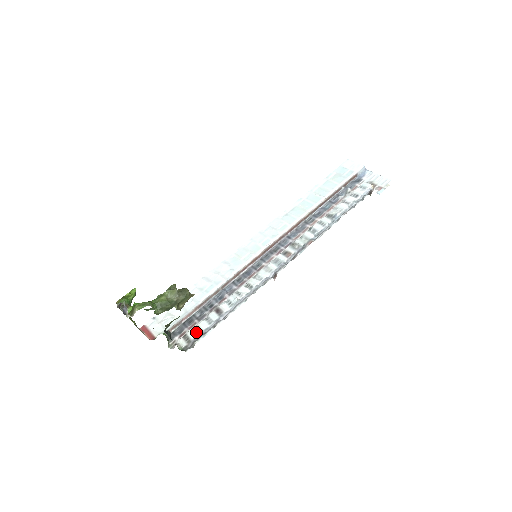
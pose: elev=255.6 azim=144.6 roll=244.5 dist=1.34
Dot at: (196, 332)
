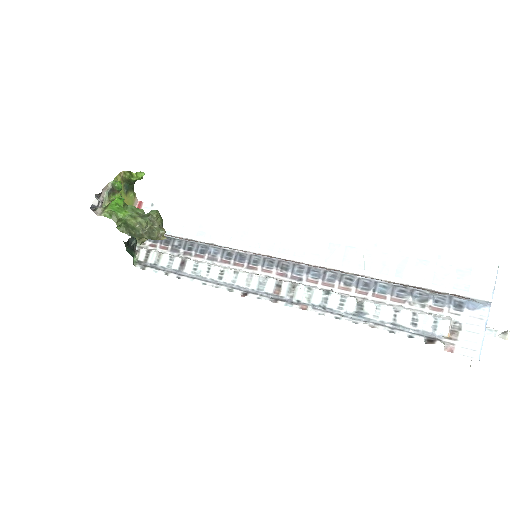
Dot at: (155, 260)
